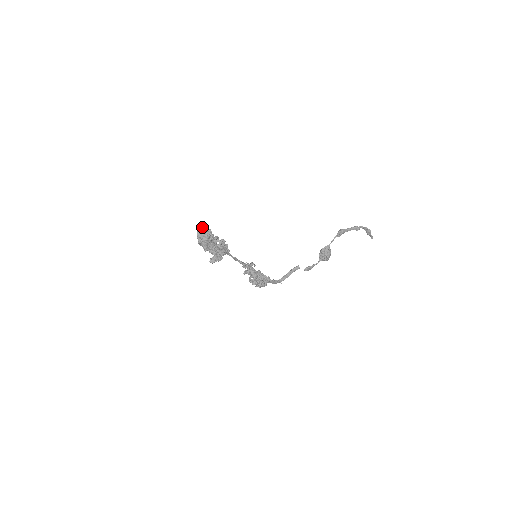
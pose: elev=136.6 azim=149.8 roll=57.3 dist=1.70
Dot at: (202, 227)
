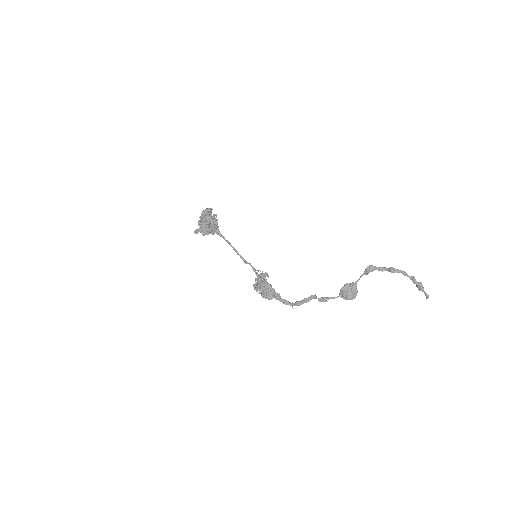
Dot at: (208, 209)
